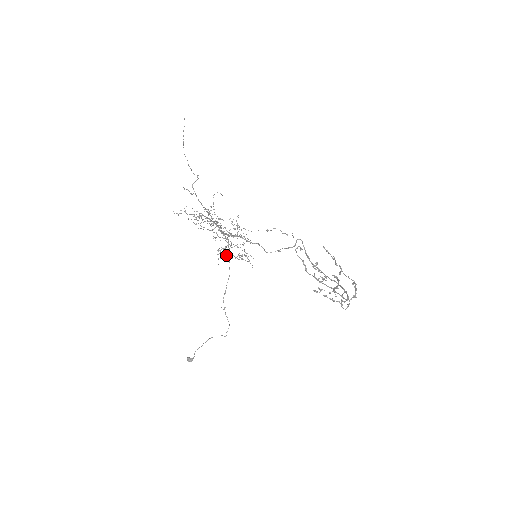
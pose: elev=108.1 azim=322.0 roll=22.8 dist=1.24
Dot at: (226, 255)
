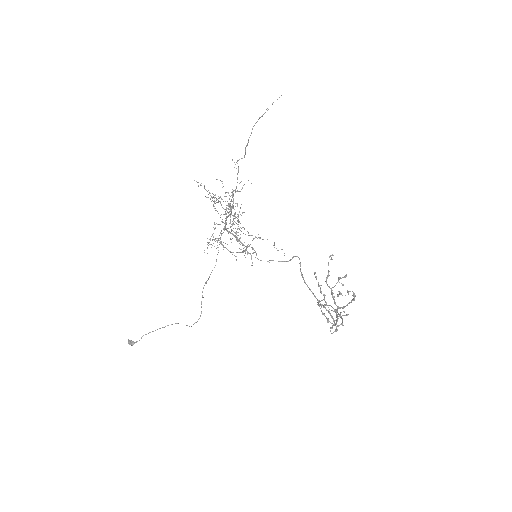
Dot at: occluded
